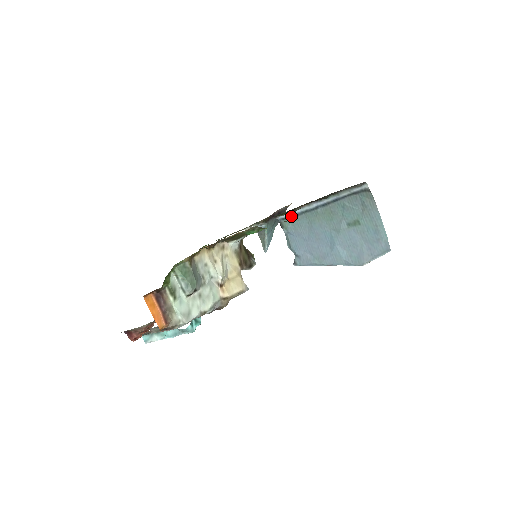
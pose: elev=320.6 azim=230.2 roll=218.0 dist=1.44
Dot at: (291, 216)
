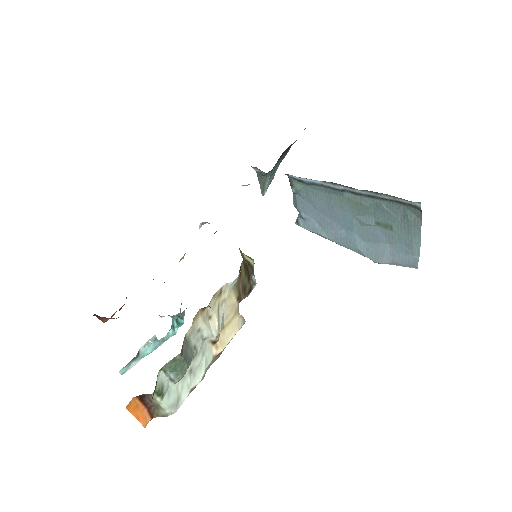
Dot at: (306, 182)
